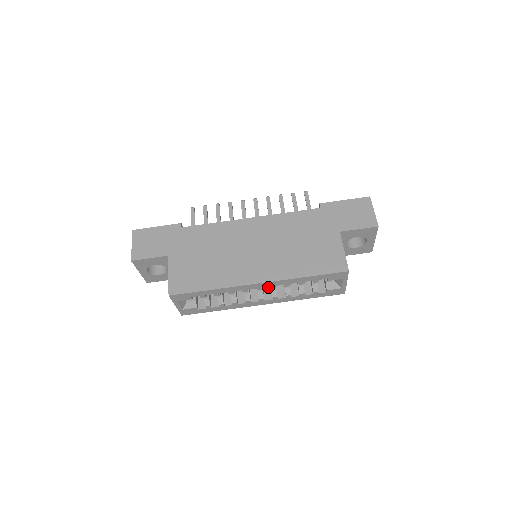
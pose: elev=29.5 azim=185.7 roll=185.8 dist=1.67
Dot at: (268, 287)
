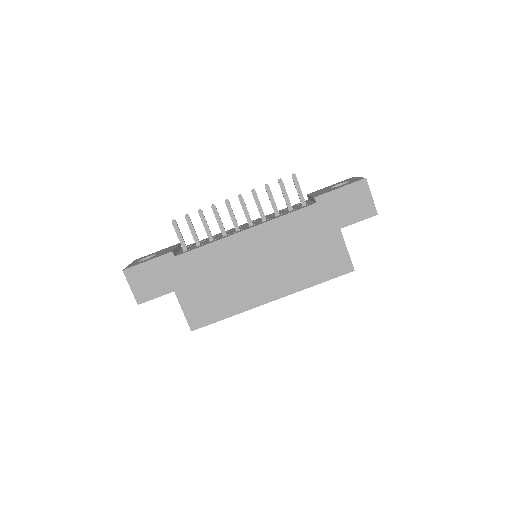
Dot at: occluded
